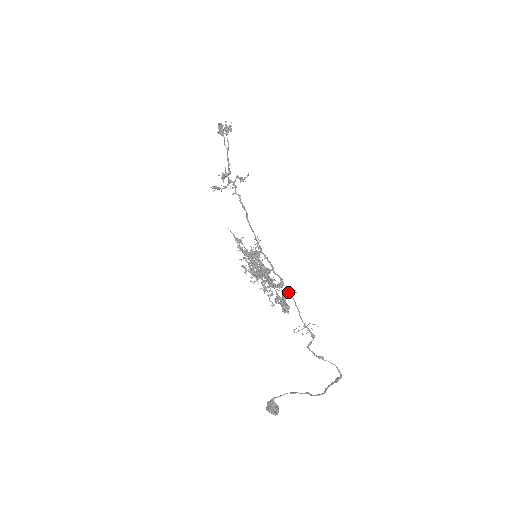
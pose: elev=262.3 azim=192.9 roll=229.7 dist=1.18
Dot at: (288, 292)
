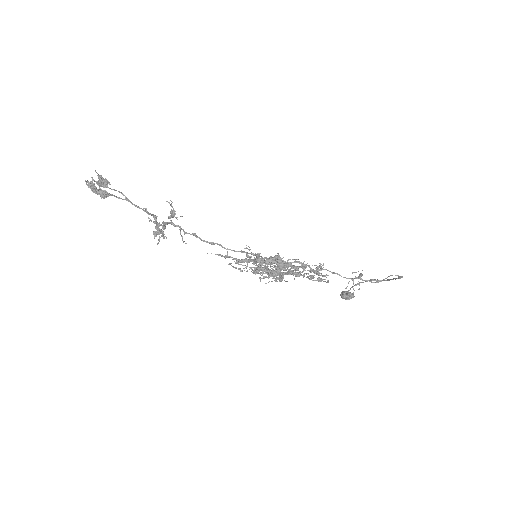
Dot at: (317, 270)
